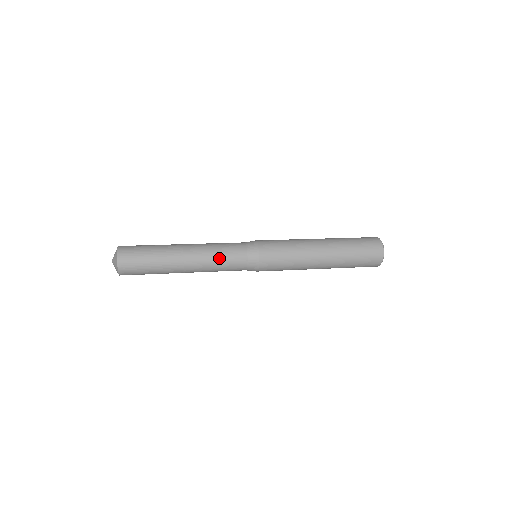
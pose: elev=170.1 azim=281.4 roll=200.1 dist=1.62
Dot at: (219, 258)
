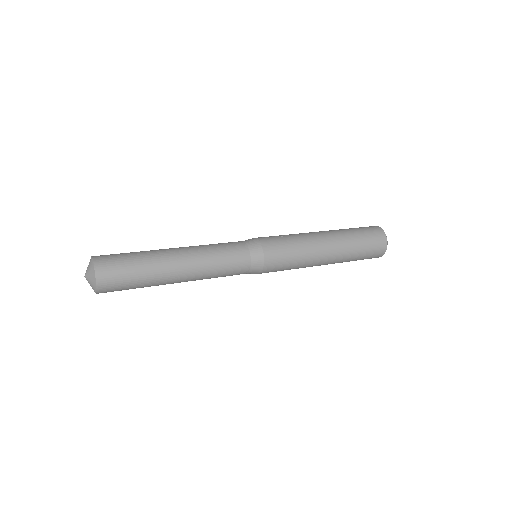
Dot at: (218, 274)
